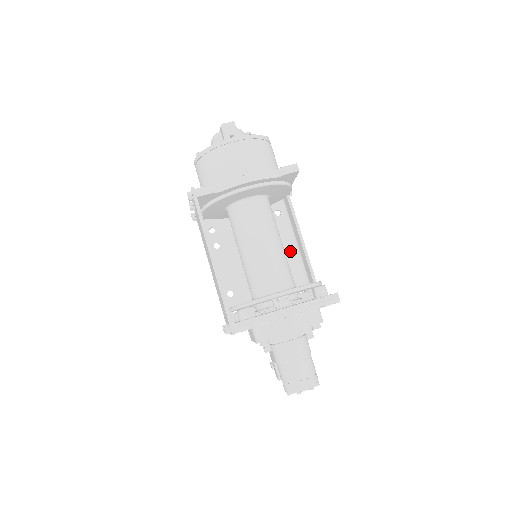
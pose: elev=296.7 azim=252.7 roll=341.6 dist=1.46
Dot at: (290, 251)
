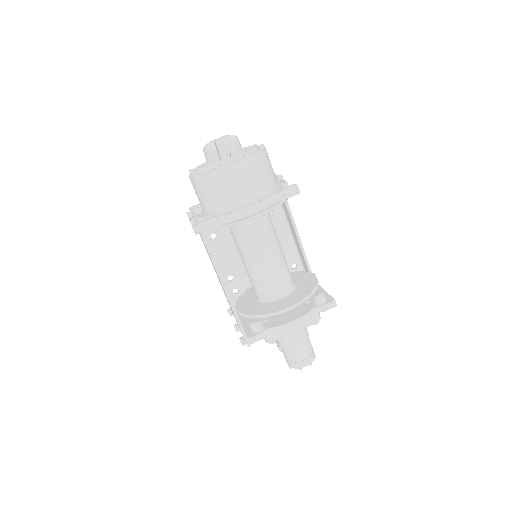
Dot at: (283, 233)
